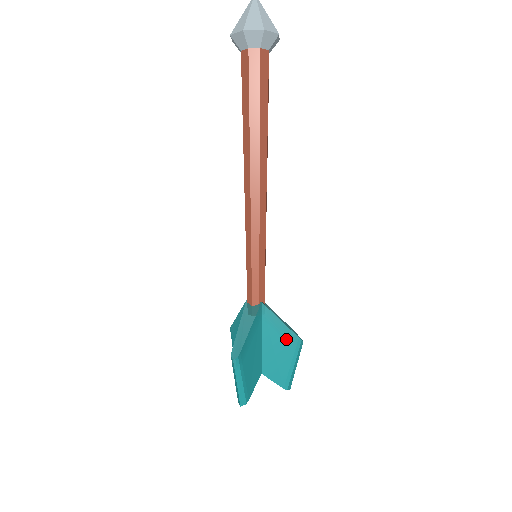
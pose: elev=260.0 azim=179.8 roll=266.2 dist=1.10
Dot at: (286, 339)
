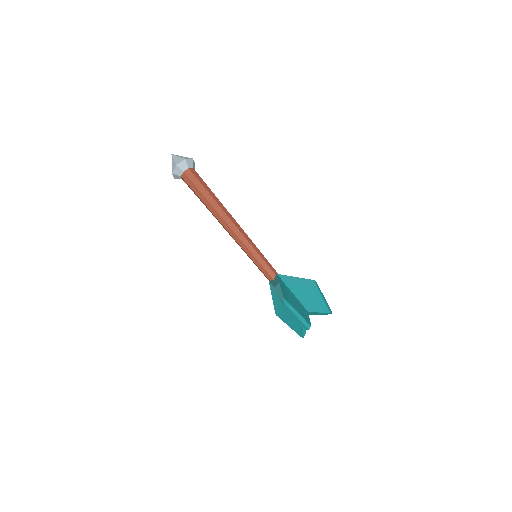
Dot at: (305, 285)
